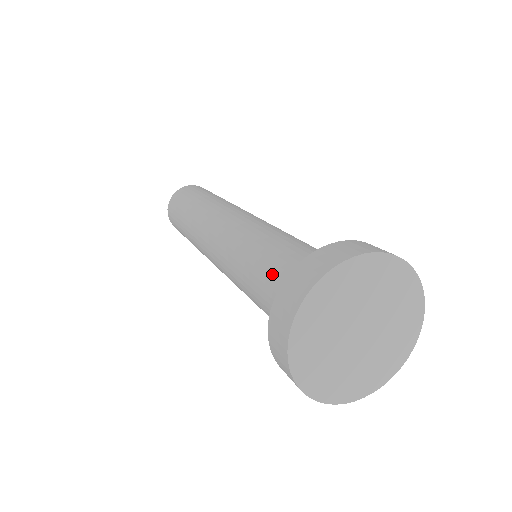
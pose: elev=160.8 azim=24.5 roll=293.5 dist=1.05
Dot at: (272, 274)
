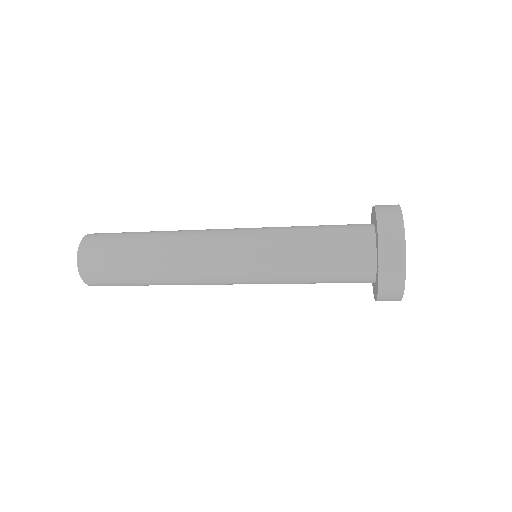
Dot at: (333, 225)
